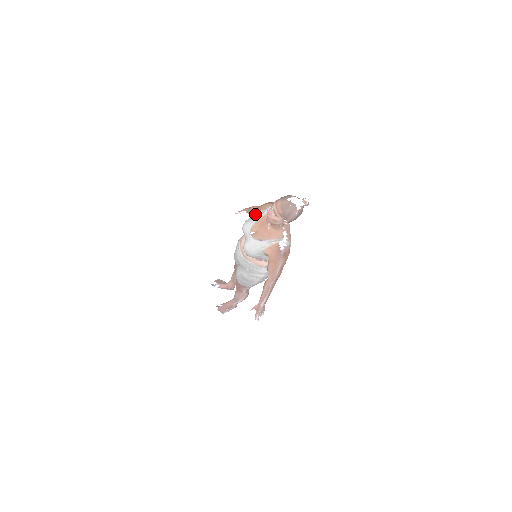
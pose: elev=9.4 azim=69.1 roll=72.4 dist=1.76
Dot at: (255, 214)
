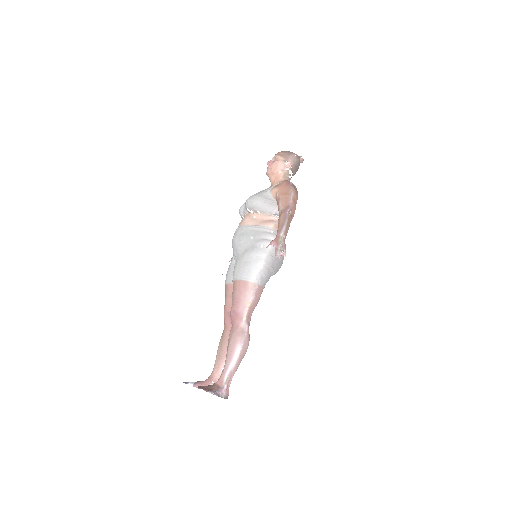
Dot at: occluded
